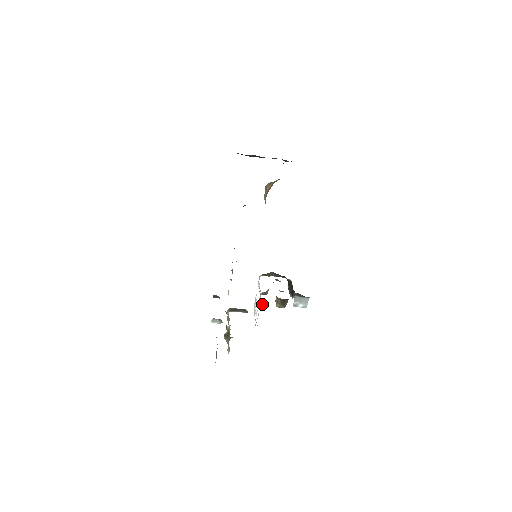
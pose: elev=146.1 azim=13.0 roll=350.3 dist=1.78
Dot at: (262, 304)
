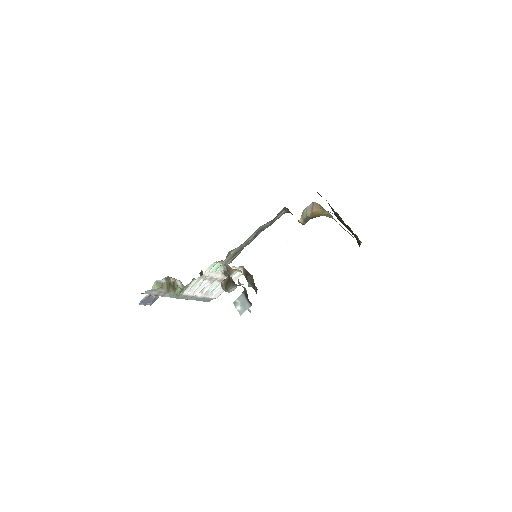
Dot at: (213, 264)
